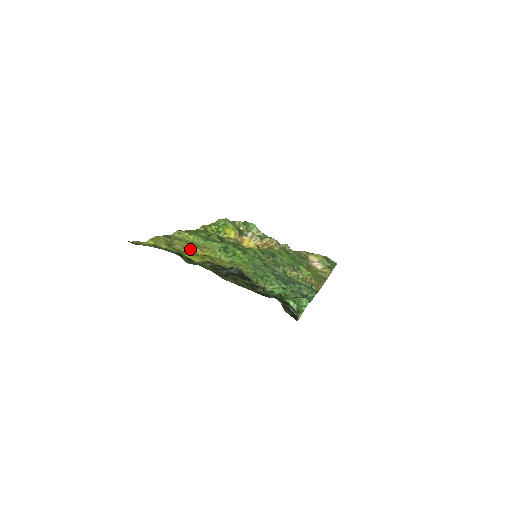
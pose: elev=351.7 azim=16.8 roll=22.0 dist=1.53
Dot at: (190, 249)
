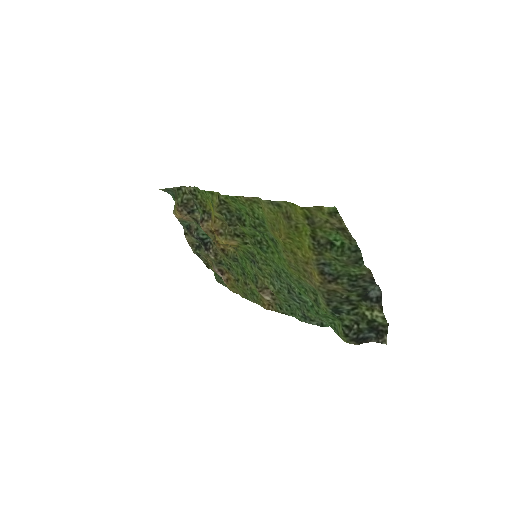
Dot at: (280, 229)
